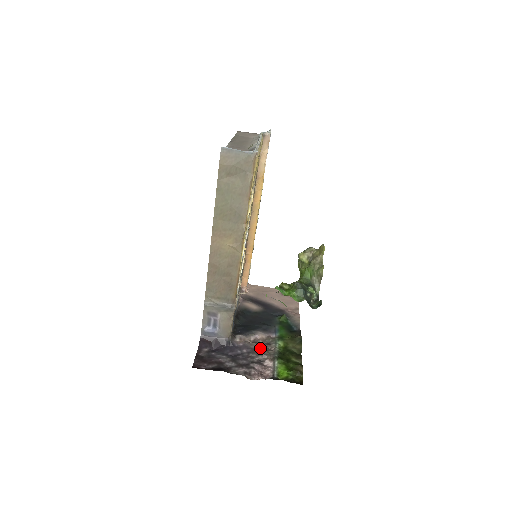
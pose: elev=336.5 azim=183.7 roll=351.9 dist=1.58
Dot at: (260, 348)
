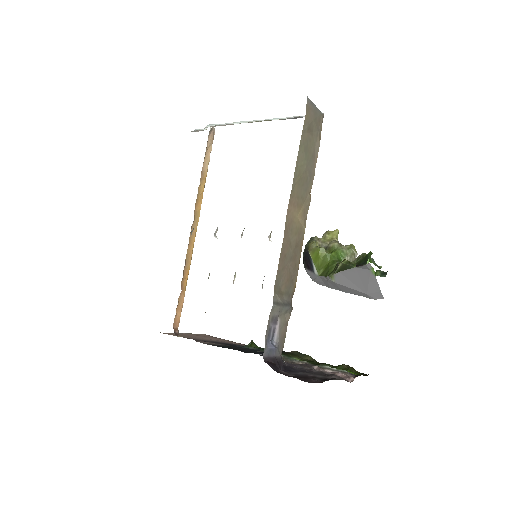
Dot at: occluded
